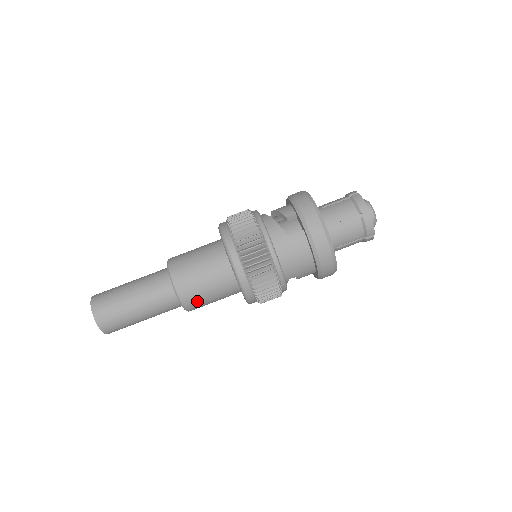
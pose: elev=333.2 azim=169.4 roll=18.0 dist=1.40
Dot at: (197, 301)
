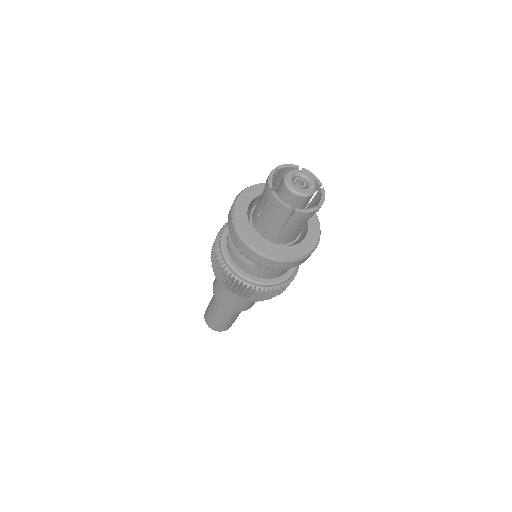
Dot at: (252, 304)
